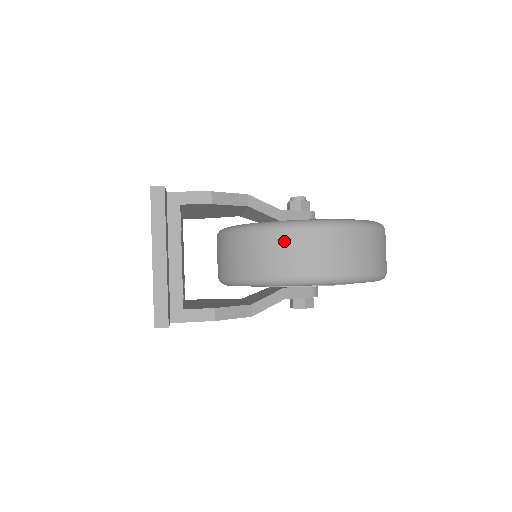
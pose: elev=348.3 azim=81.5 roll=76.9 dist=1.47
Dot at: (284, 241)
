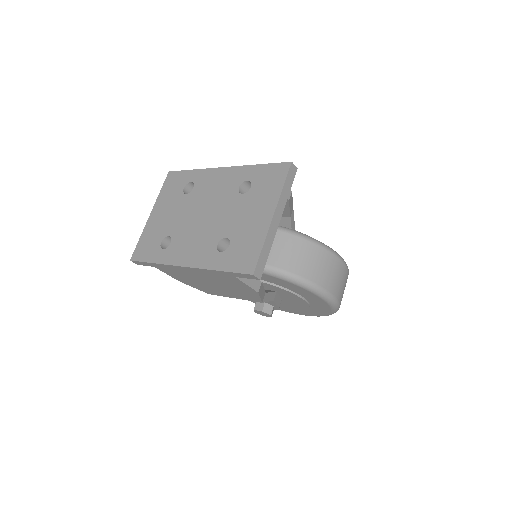
Dot at: (323, 257)
